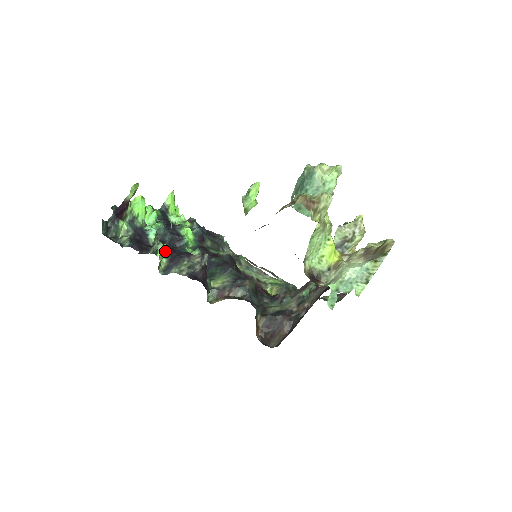
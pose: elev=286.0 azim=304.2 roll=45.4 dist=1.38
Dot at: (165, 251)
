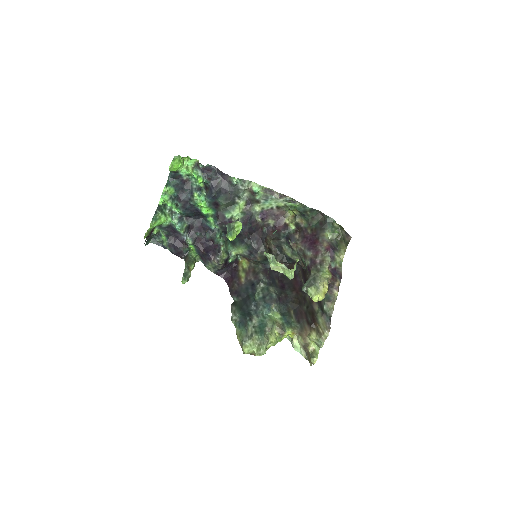
Dot at: (193, 266)
